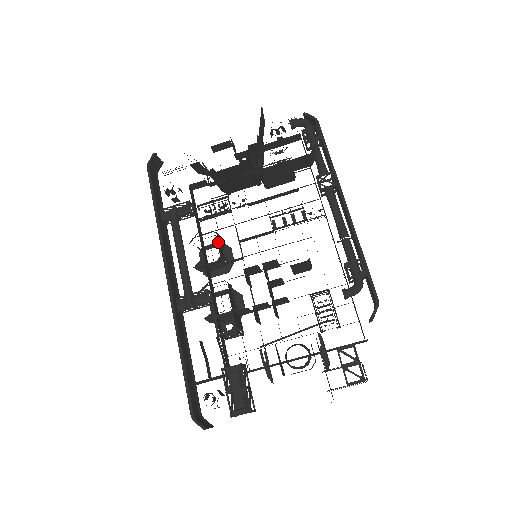
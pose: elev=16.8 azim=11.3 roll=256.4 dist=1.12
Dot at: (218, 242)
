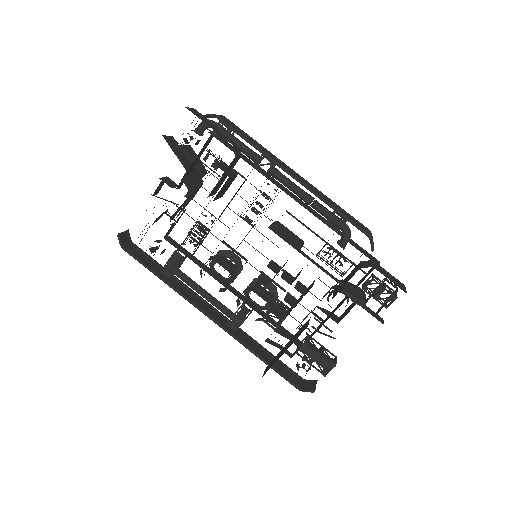
Dot at: occluded
